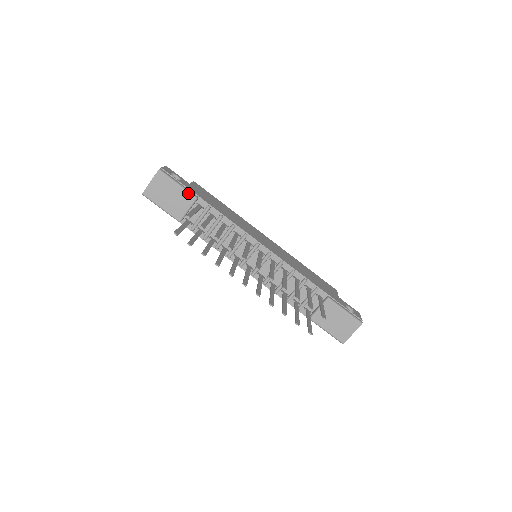
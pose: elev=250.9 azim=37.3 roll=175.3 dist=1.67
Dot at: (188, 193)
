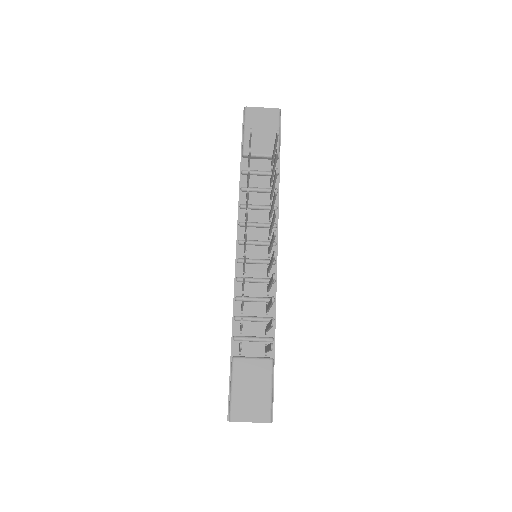
Dot at: (278, 146)
